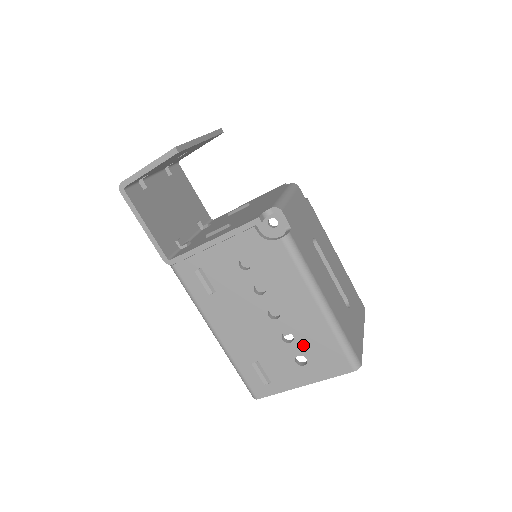
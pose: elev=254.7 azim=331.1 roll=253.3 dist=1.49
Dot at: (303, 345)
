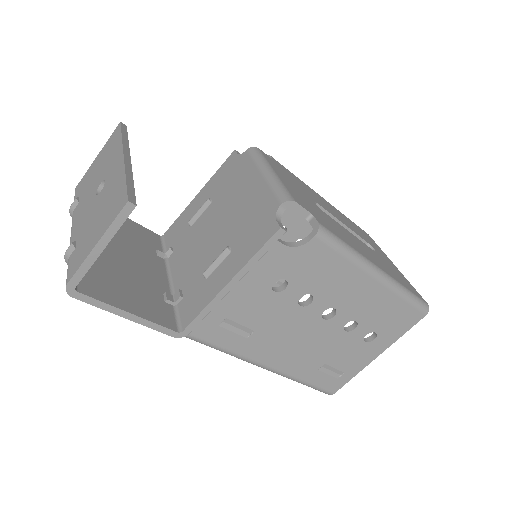
Dot at: (369, 323)
